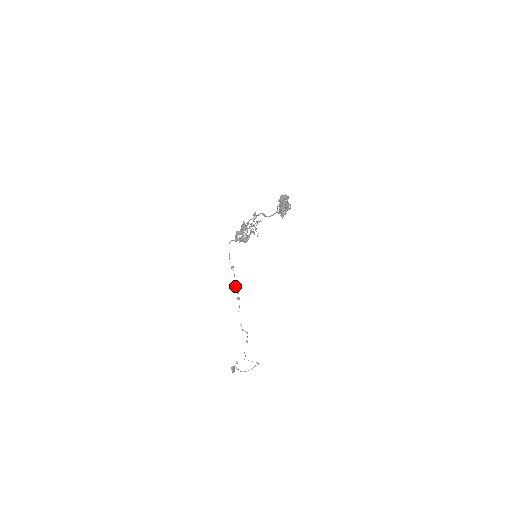
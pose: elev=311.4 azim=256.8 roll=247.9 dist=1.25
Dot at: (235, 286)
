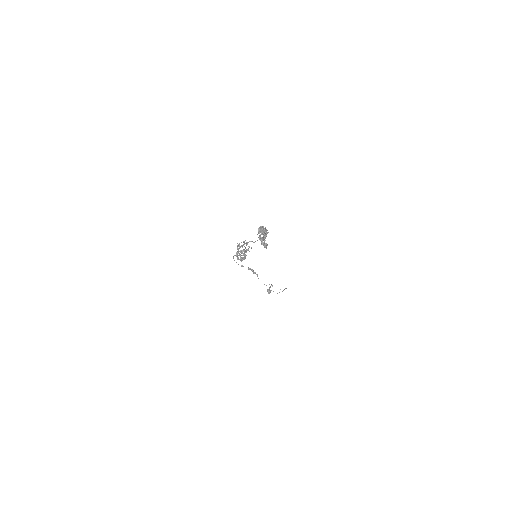
Dot at: occluded
